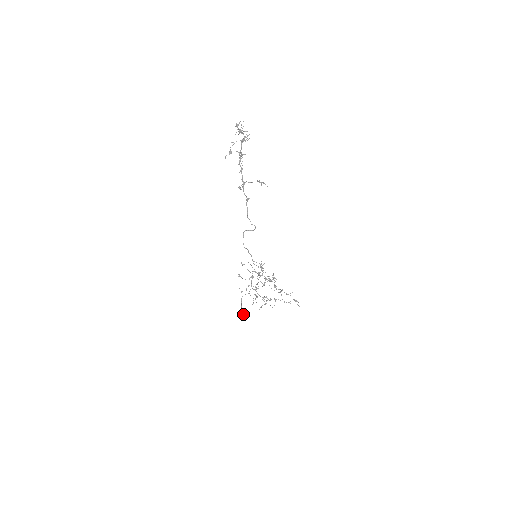
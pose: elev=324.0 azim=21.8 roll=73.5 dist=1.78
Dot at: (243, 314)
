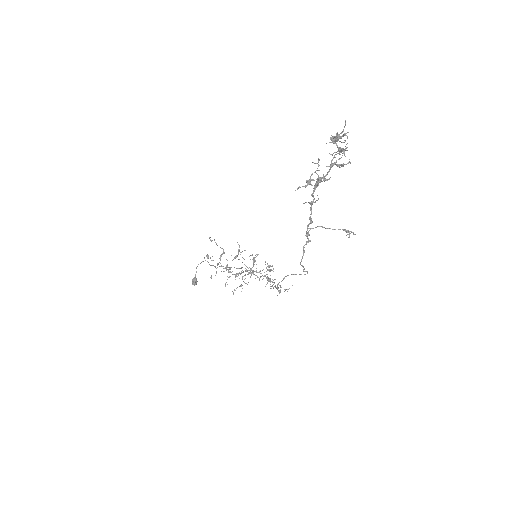
Dot at: occluded
